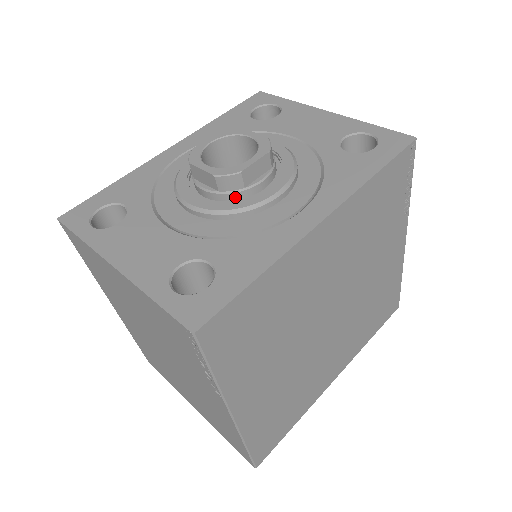
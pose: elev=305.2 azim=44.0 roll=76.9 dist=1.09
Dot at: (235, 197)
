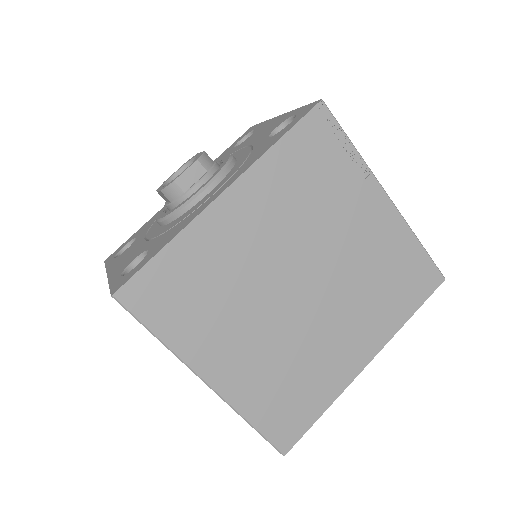
Dot at: (181, 202)
